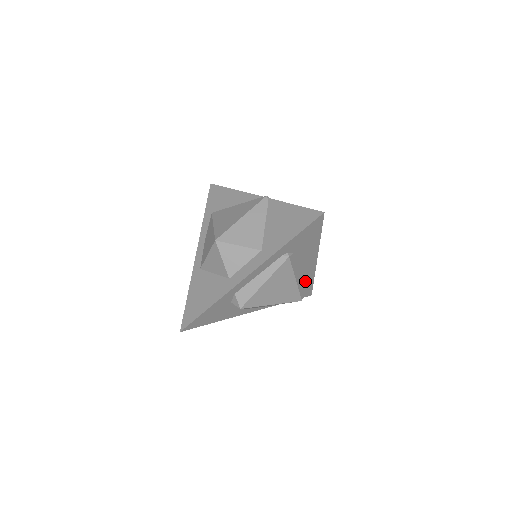
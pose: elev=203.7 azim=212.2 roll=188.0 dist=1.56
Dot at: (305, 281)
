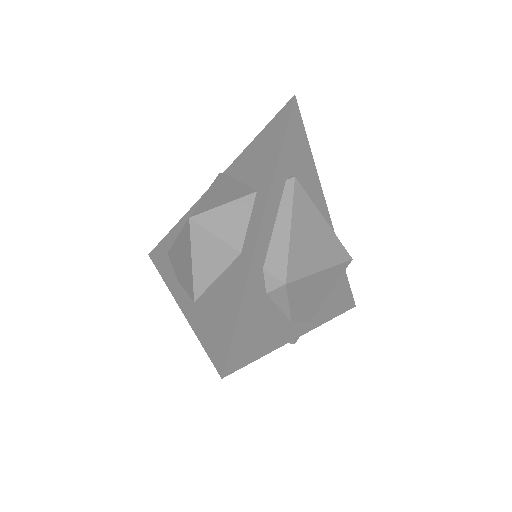
Dot at: occluded
